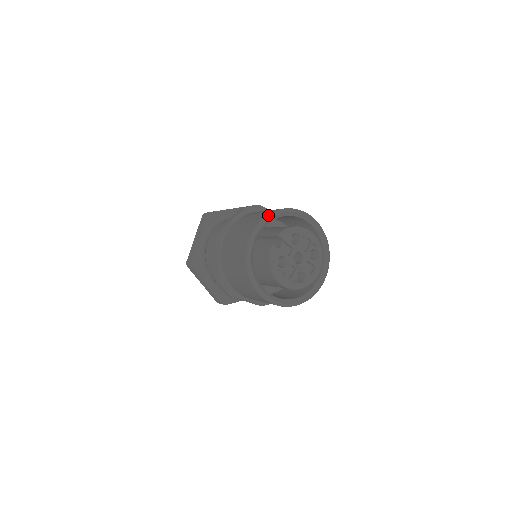
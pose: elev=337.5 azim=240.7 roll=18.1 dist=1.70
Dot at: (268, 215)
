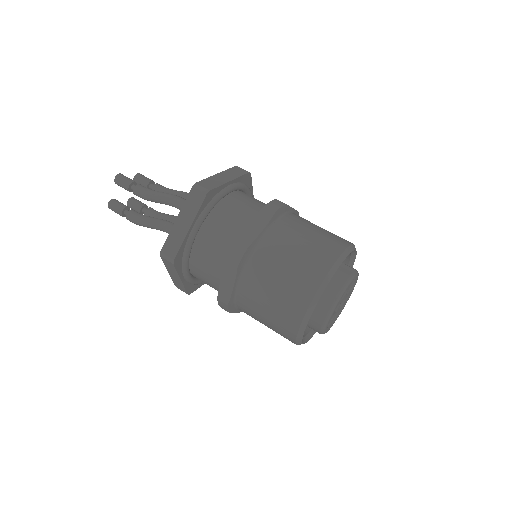
Dot at: occluded
